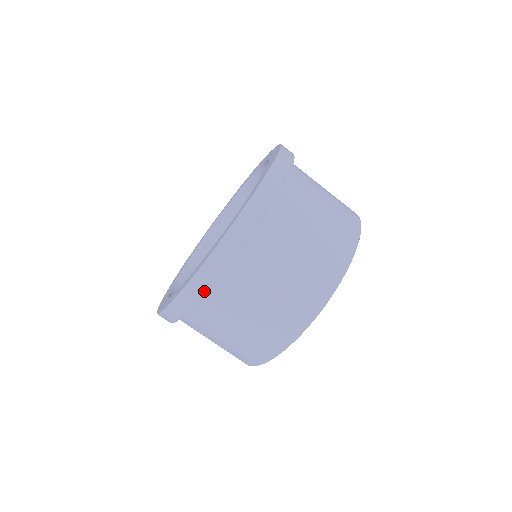
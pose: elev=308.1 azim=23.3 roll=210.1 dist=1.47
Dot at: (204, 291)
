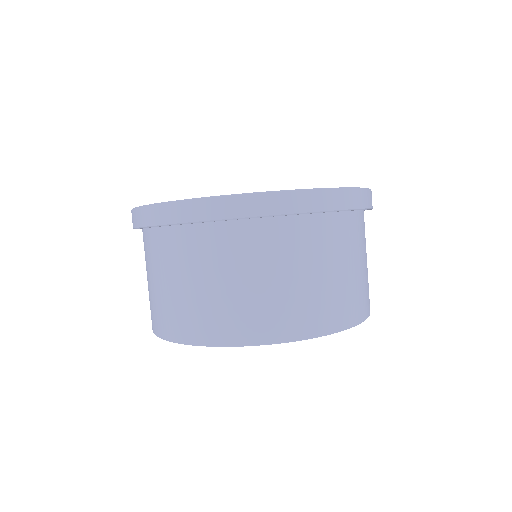
Dot at: (201, 219)
